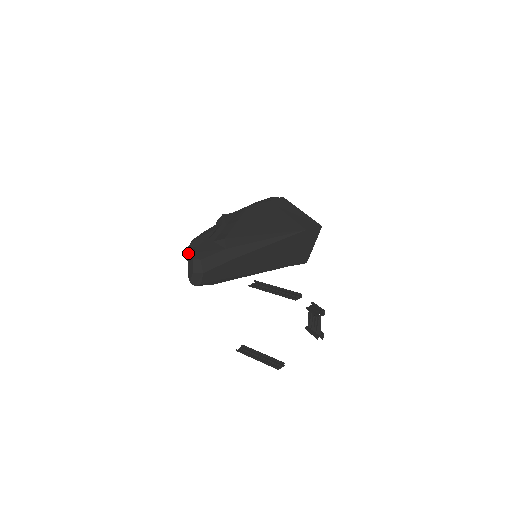
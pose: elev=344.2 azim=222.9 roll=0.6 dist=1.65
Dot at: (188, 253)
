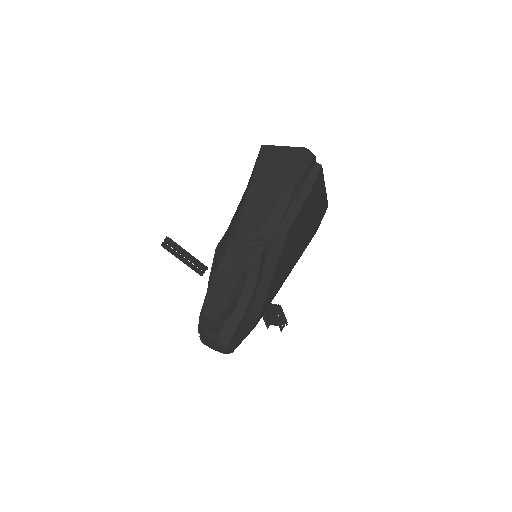
Dot at: (213, 326)
